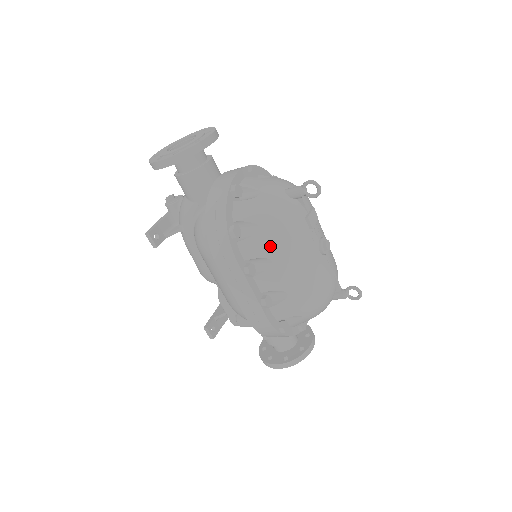
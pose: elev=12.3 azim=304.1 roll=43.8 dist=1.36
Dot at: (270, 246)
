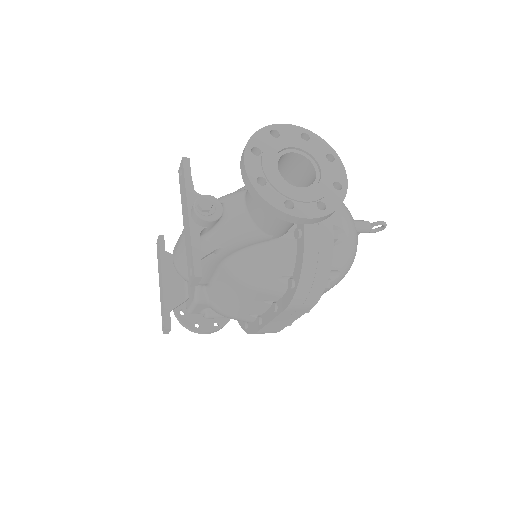
Dot at: occluded
